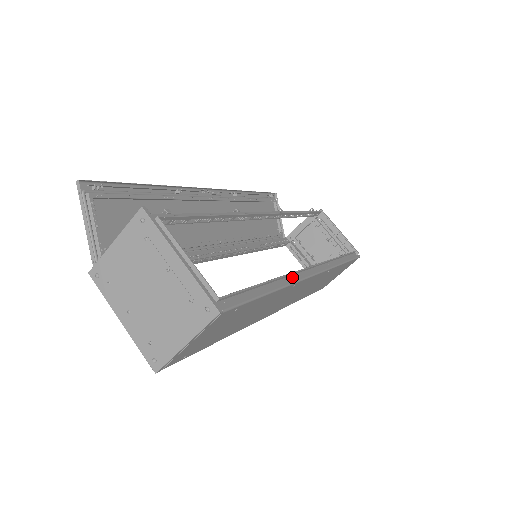
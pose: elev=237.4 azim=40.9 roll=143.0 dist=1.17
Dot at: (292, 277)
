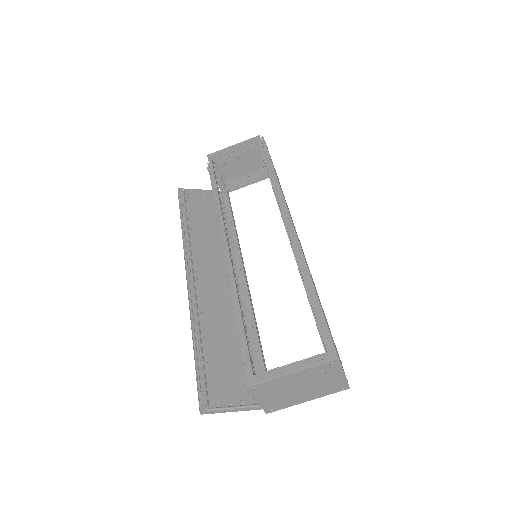
Dot at: (296, 253)
